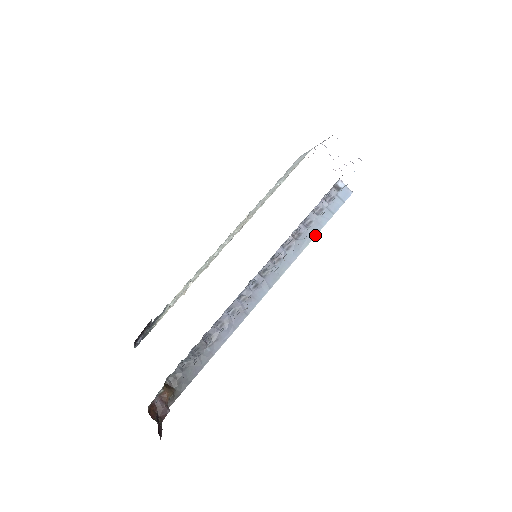
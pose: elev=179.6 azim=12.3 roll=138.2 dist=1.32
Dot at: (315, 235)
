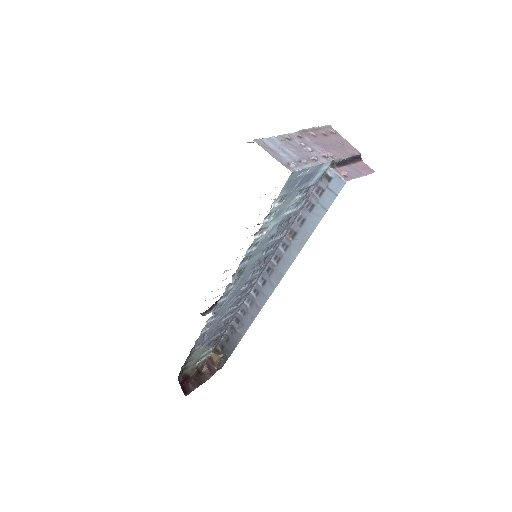
Dot at: (310, 235)
